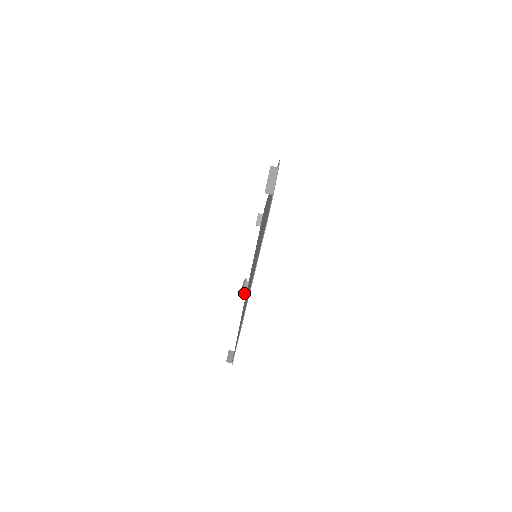
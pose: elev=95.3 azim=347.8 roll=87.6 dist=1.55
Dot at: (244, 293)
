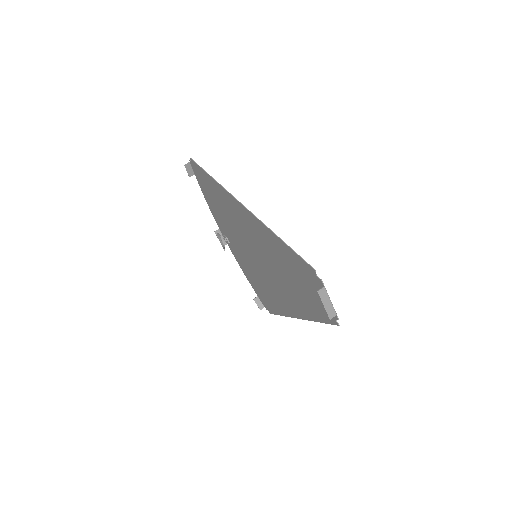
Dot at: occluded
